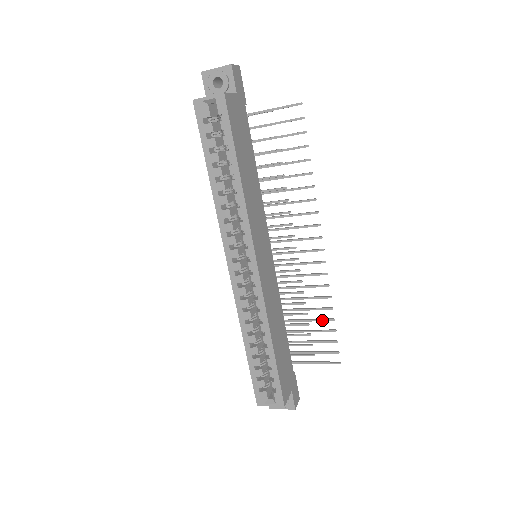
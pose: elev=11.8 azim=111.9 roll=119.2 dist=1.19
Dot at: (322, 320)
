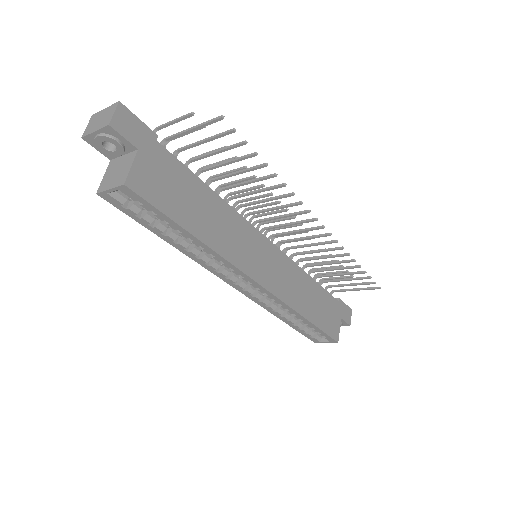
Dot at: (348, 268)
